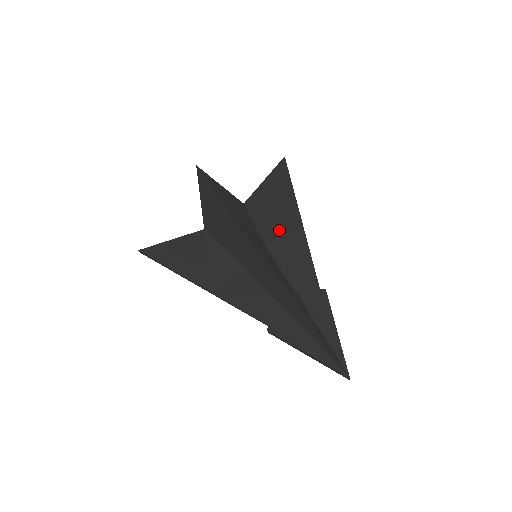
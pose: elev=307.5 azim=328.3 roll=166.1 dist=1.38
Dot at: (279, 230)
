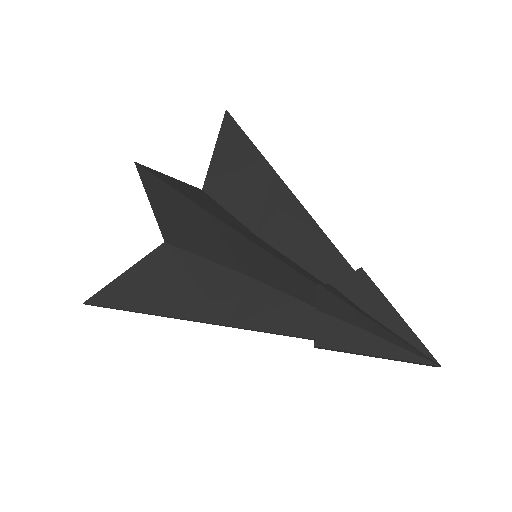
Dot at: (267, 211)
